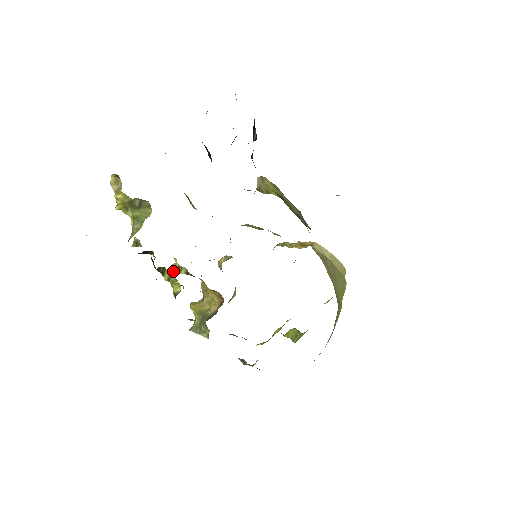
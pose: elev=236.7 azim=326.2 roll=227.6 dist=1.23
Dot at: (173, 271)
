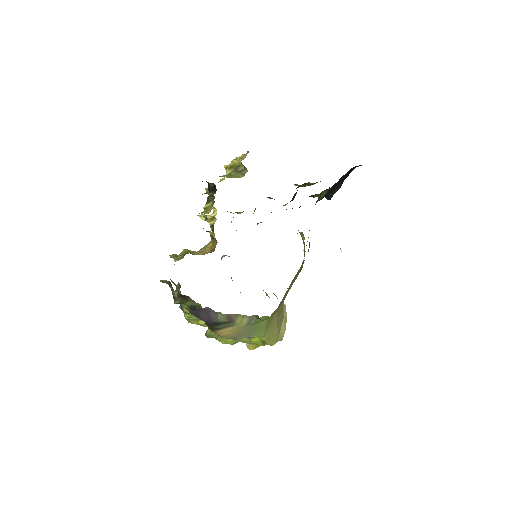
Dot at: (208, 216)
